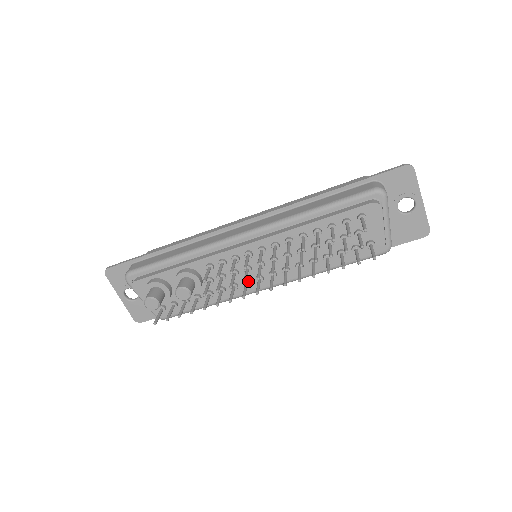
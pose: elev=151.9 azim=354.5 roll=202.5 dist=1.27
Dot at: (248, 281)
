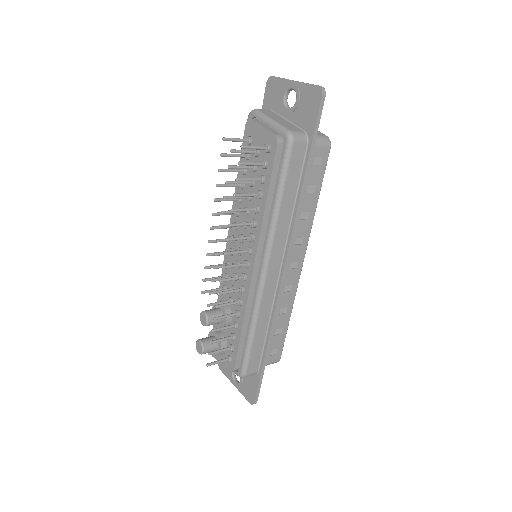
Dot at: (242, 274)
